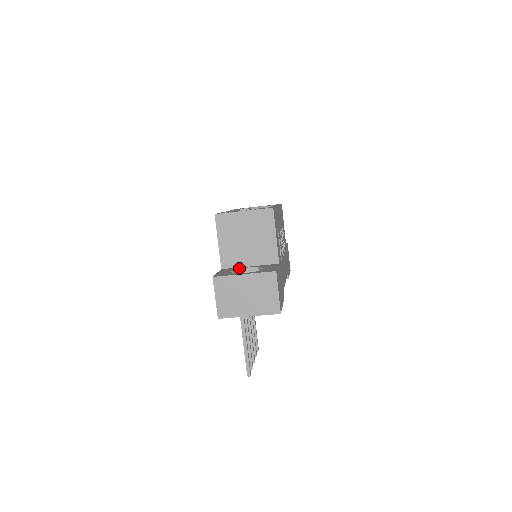
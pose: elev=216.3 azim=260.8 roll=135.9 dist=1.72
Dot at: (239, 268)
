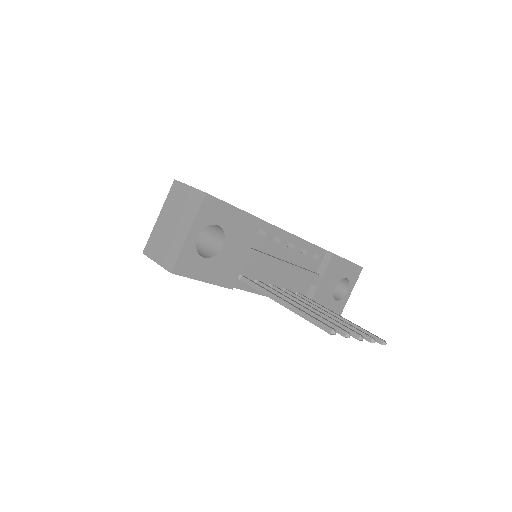
Dot at: occluded
